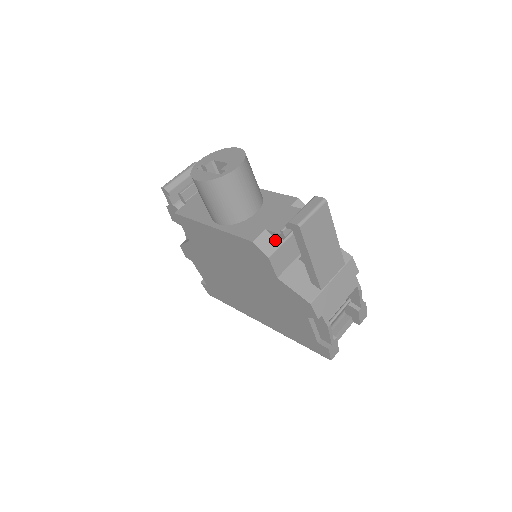
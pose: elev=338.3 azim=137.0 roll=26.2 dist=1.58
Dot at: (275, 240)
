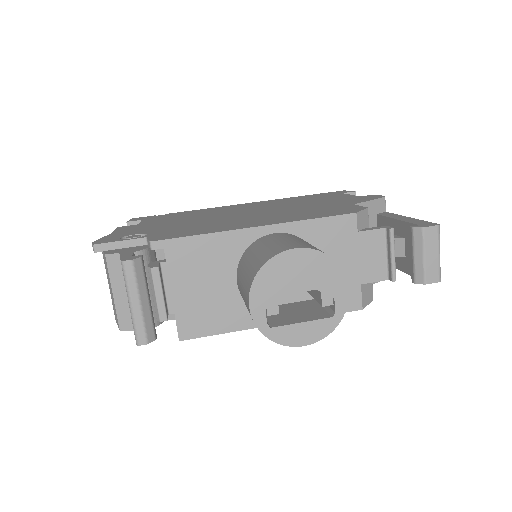
Dot at: occluded
